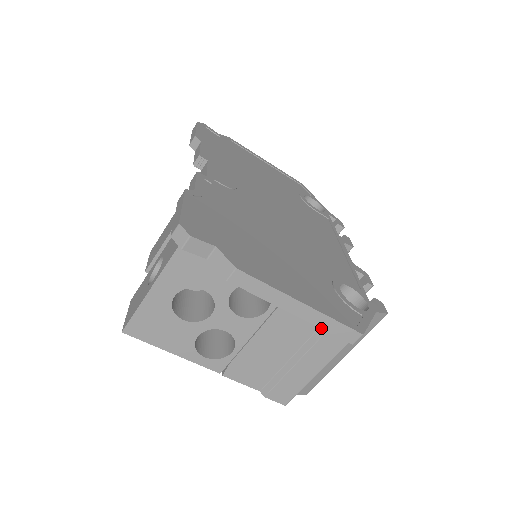
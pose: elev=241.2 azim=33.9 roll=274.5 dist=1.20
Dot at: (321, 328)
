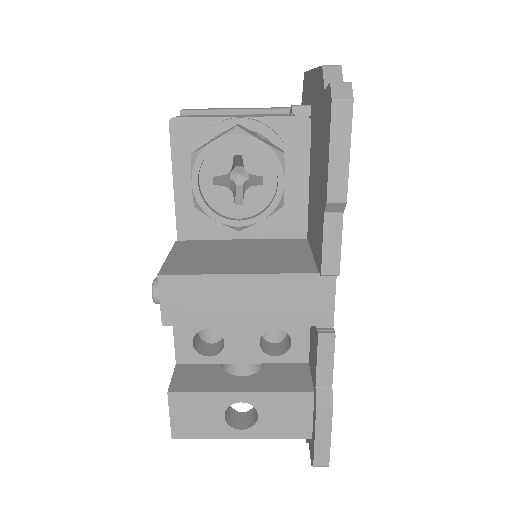
Dot at: occluded
